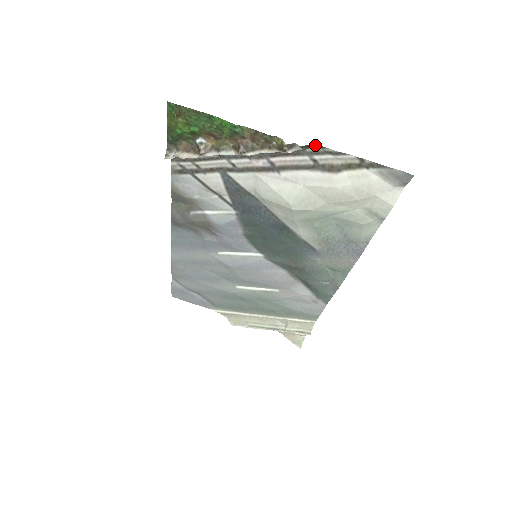
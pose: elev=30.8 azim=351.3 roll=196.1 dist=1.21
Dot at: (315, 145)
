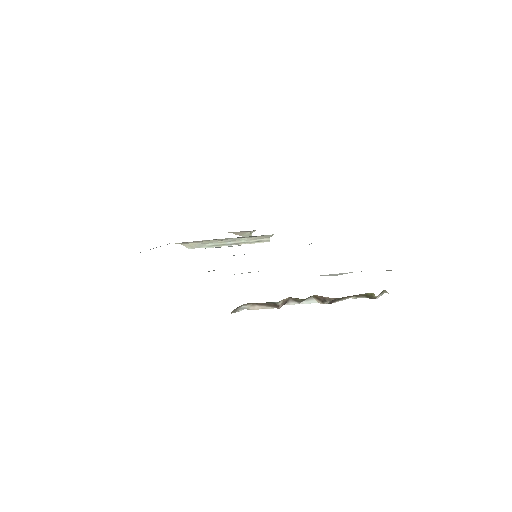
Dot at: occluded
